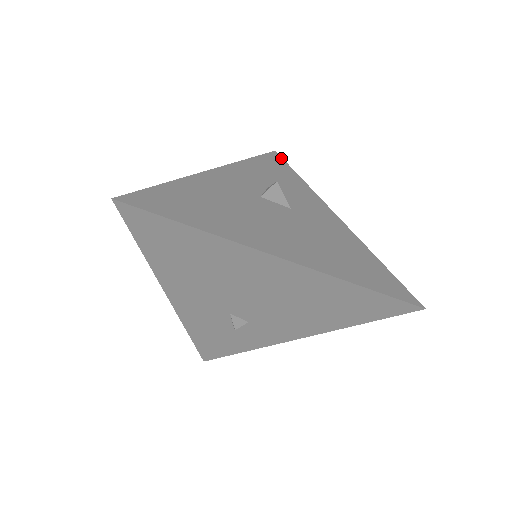
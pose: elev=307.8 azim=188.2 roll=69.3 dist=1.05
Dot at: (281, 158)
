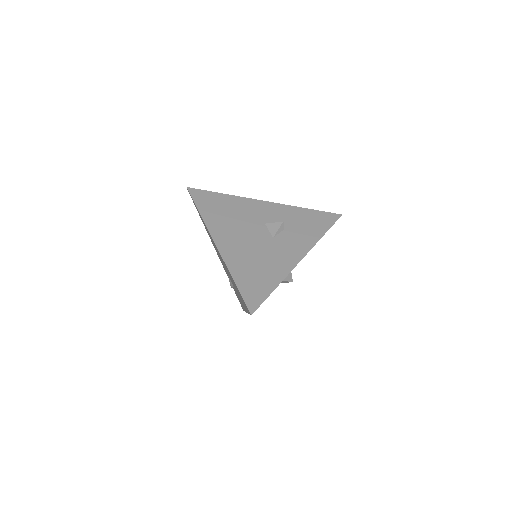
Dot at: (336, 219)
